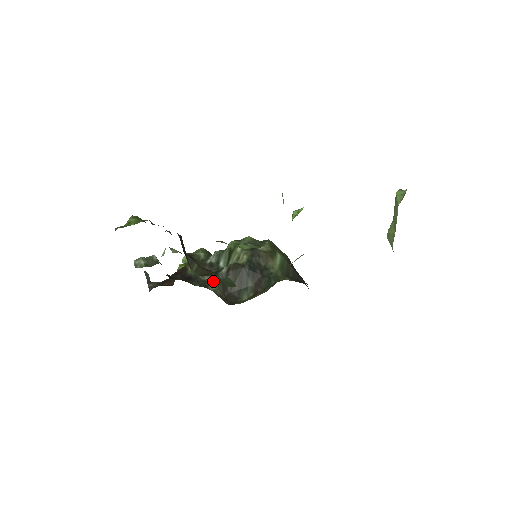
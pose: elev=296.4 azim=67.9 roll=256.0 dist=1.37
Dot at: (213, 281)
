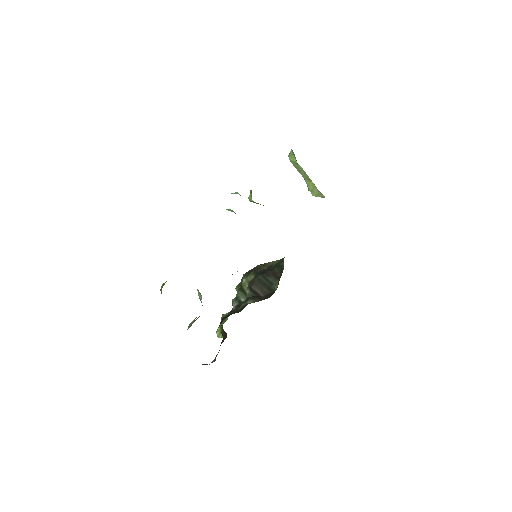
Dot at: (248, 301)
